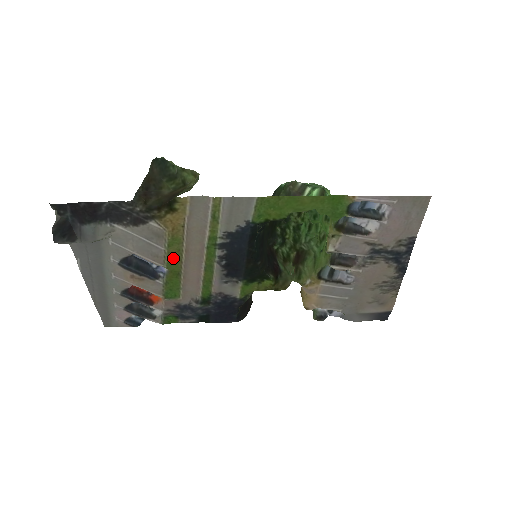
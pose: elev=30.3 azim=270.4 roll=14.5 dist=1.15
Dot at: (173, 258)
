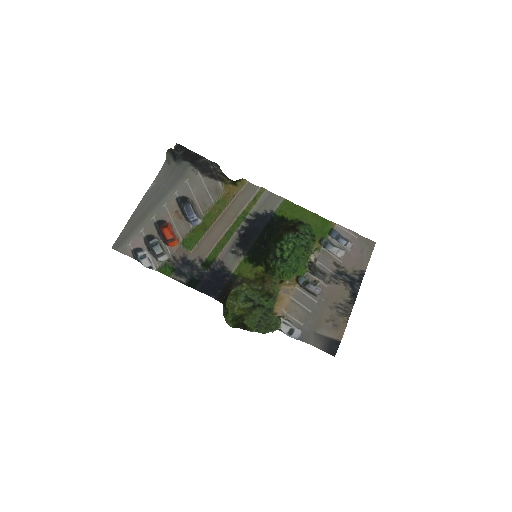
Dot at: (213, 213)
